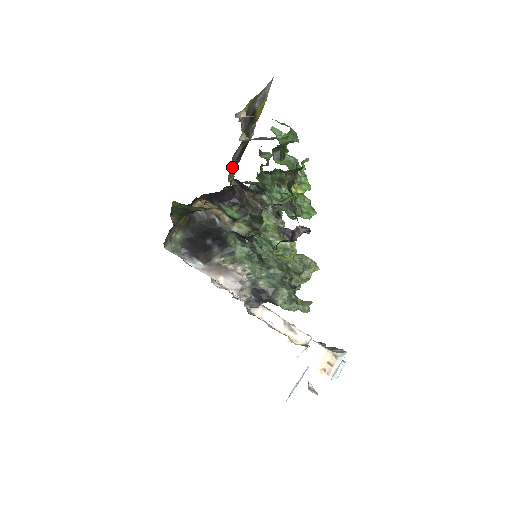
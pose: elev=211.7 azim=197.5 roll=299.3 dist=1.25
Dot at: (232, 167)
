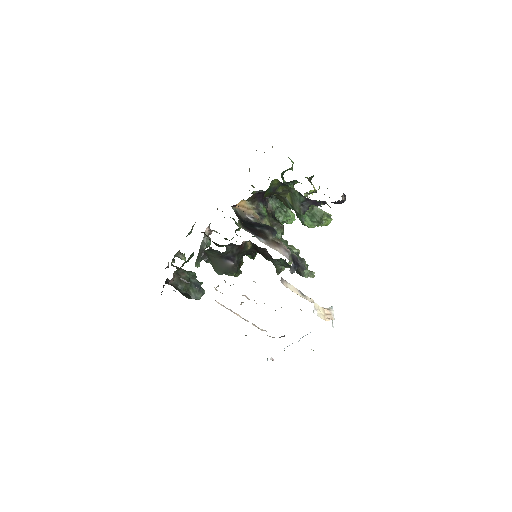
Dot at: occluded
